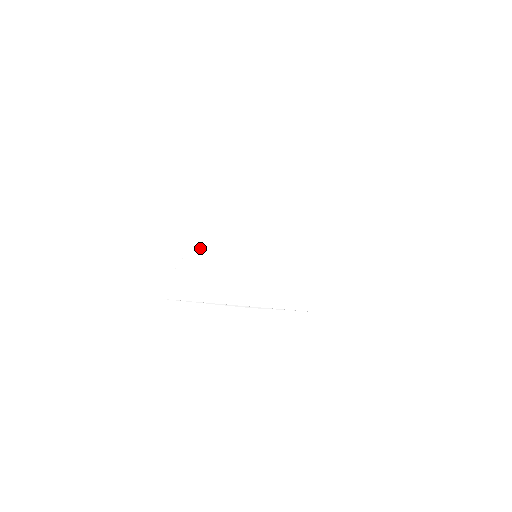
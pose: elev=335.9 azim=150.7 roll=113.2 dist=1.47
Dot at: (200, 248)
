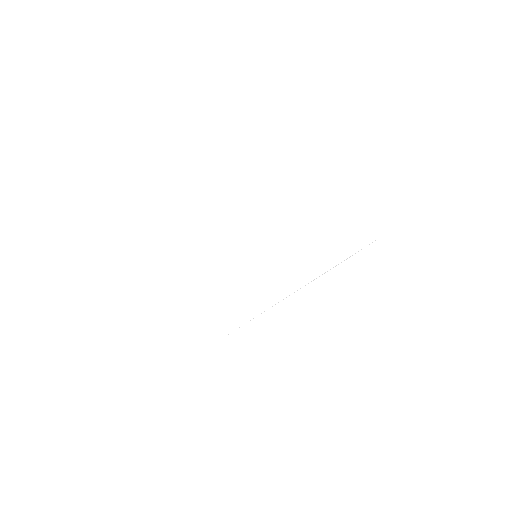
Dot at: (208, 289)
